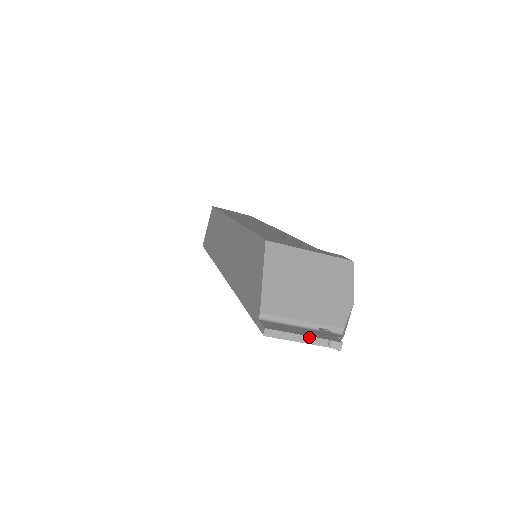
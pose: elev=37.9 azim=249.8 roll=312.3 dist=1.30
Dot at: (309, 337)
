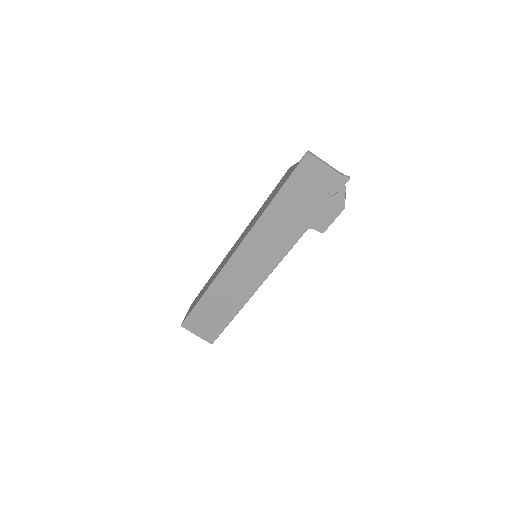
Dot at: (331, 166)
